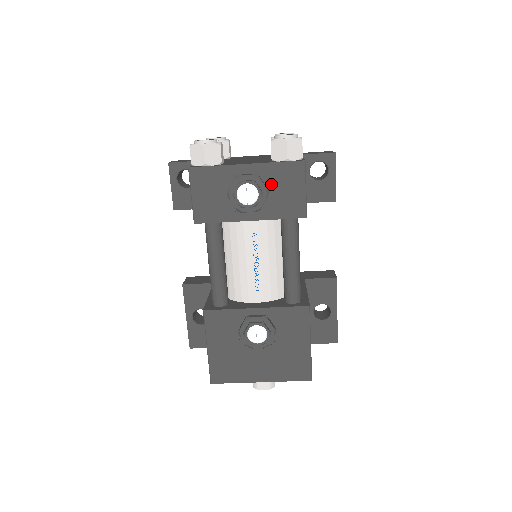
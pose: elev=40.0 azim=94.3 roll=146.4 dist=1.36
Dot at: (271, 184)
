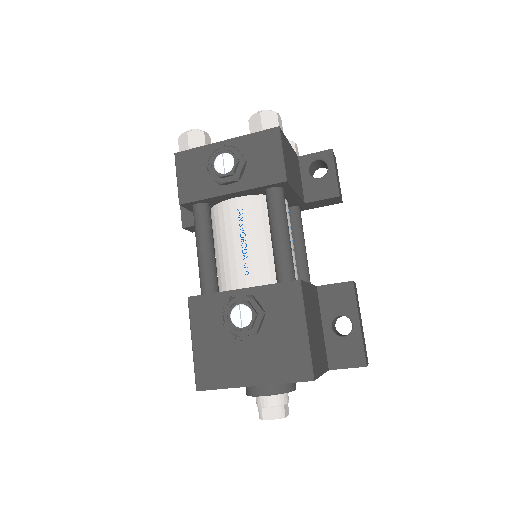
Dot at: (249, 154)
